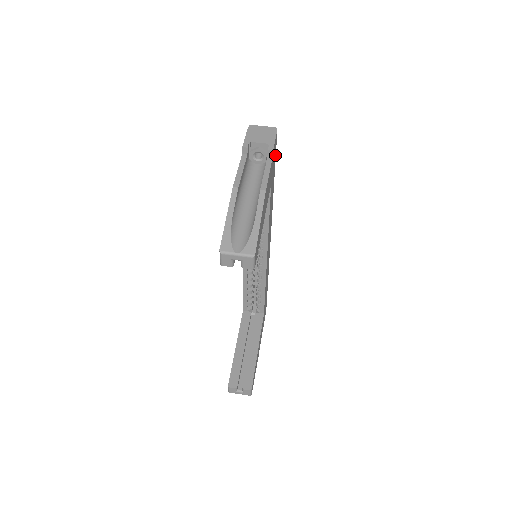
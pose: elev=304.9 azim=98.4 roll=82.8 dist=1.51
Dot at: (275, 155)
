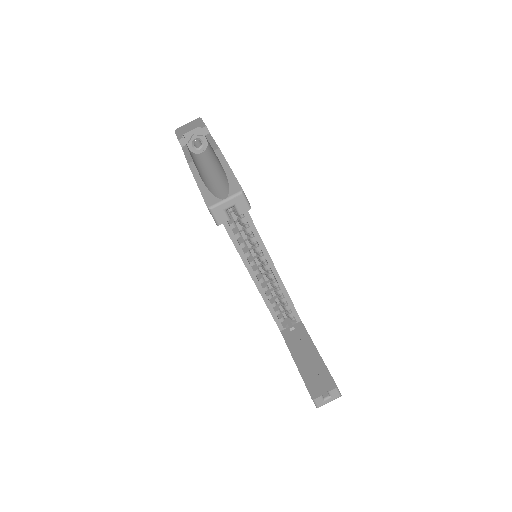
Dot at: occluded
